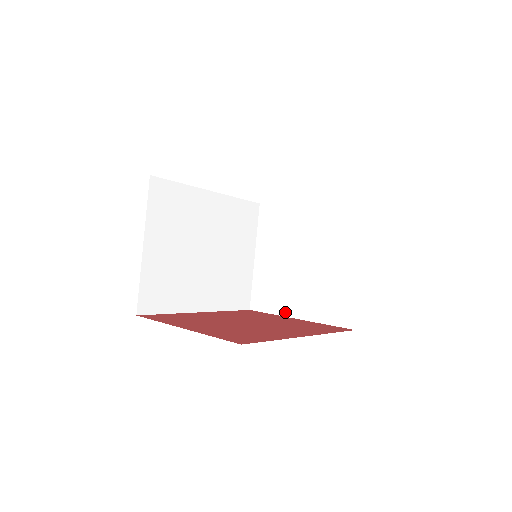
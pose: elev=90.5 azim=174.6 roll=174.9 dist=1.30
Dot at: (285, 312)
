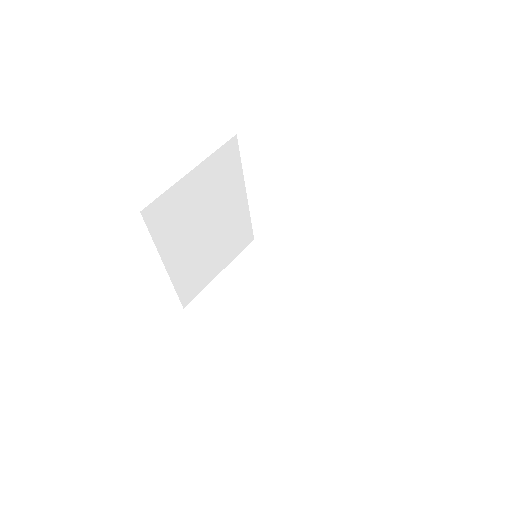
Dot at: (219, 329)
